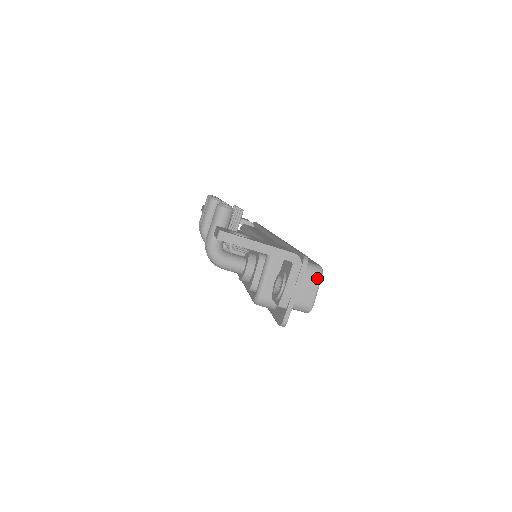
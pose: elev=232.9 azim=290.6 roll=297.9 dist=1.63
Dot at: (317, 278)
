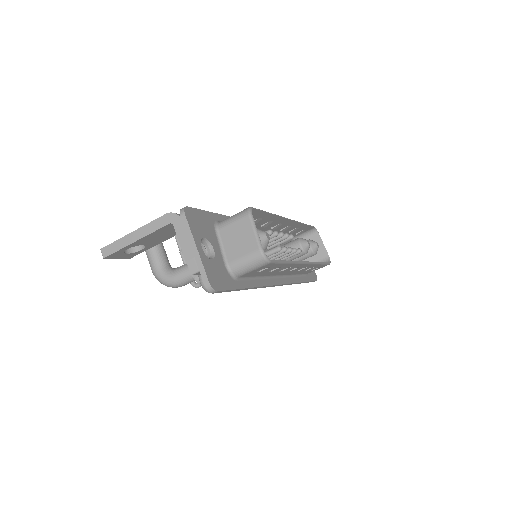
Dot at: (247, 220)
